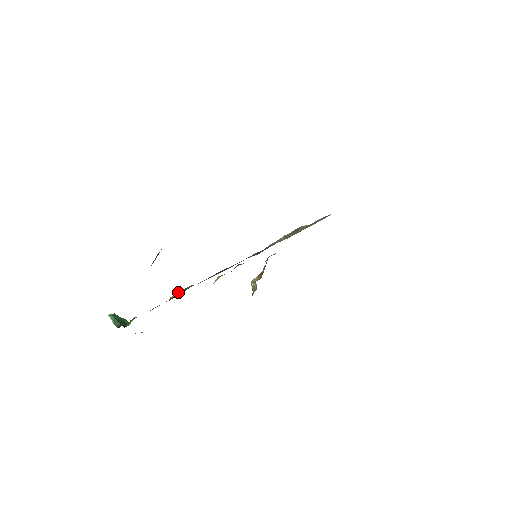
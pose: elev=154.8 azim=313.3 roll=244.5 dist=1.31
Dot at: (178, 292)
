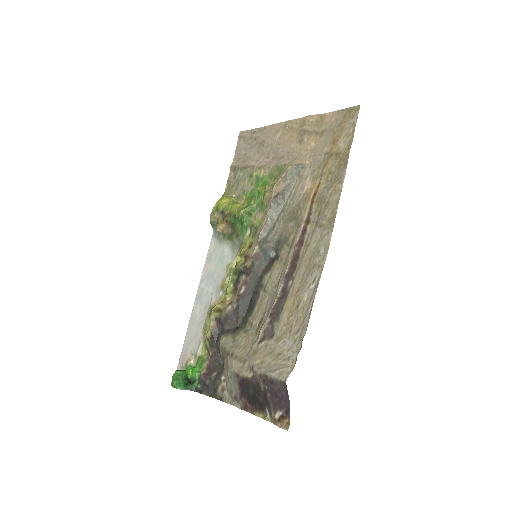
Dot at: (211, 329)
